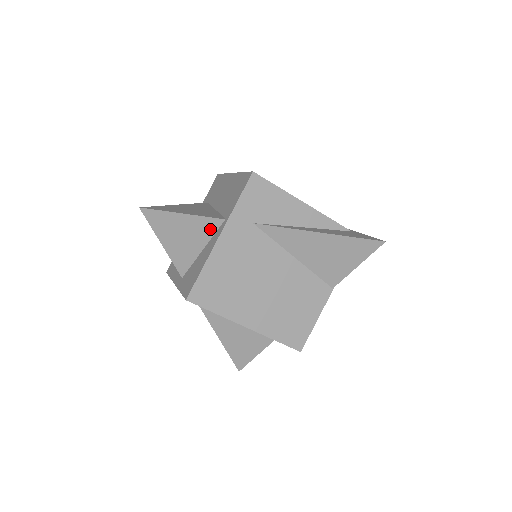
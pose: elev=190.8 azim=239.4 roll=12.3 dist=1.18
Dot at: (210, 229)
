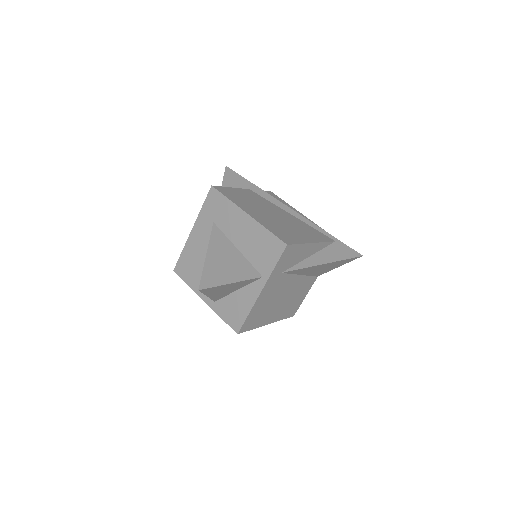
Dot at: (249, 282)
